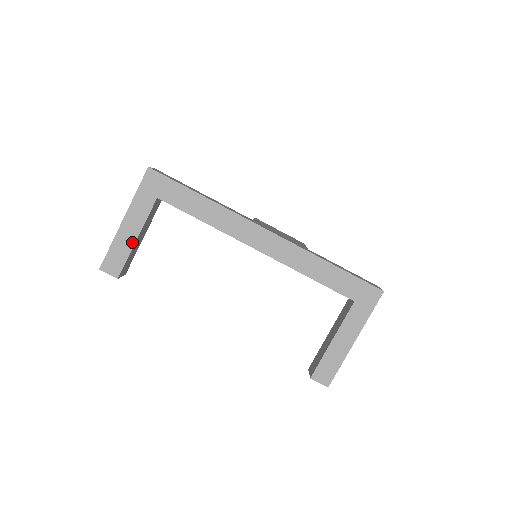
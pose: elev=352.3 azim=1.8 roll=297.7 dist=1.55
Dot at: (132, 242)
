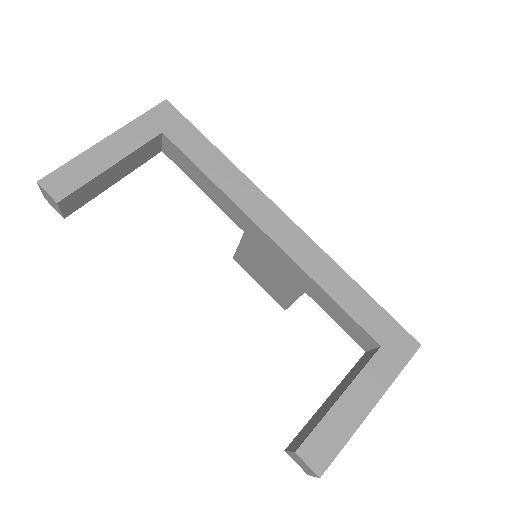
Dot at: (104, 167)
